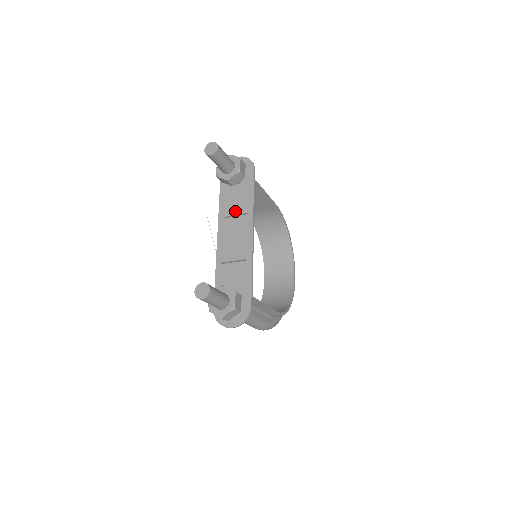
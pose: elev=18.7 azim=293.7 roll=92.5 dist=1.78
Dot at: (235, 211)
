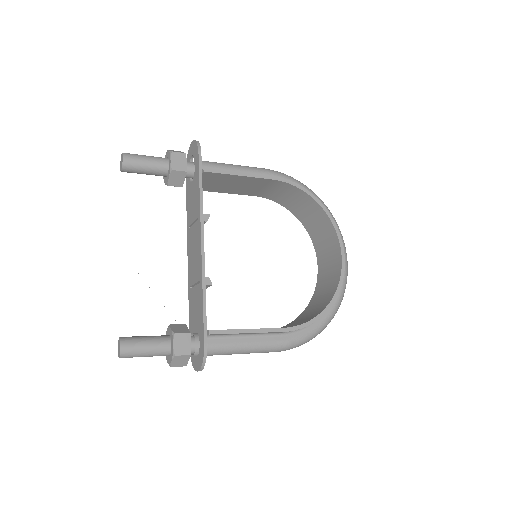
Dot at: (192, 217)
